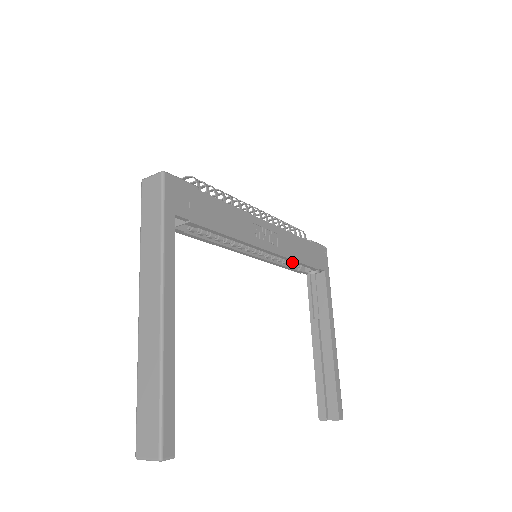
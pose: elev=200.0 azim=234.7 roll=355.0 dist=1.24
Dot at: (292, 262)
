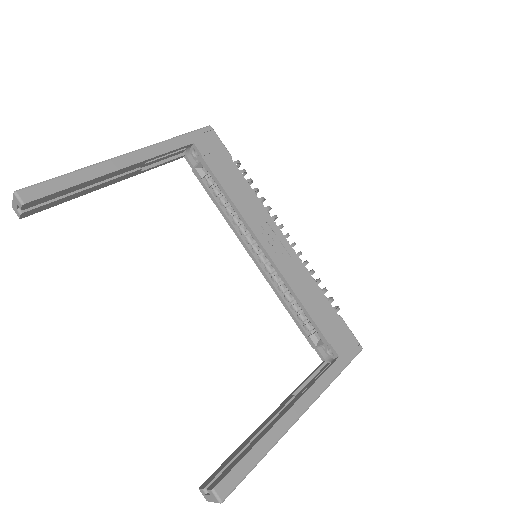
Dot at: (302, 314)
